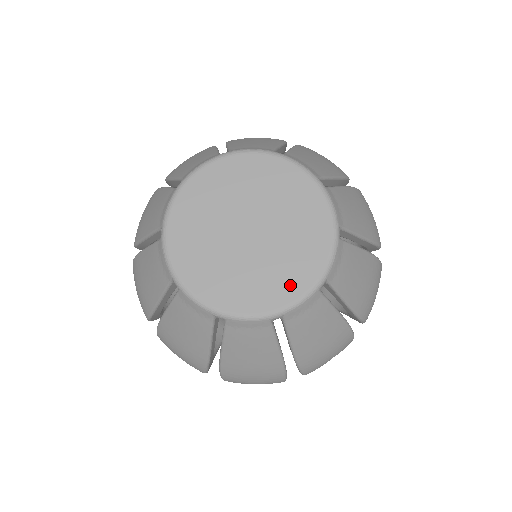
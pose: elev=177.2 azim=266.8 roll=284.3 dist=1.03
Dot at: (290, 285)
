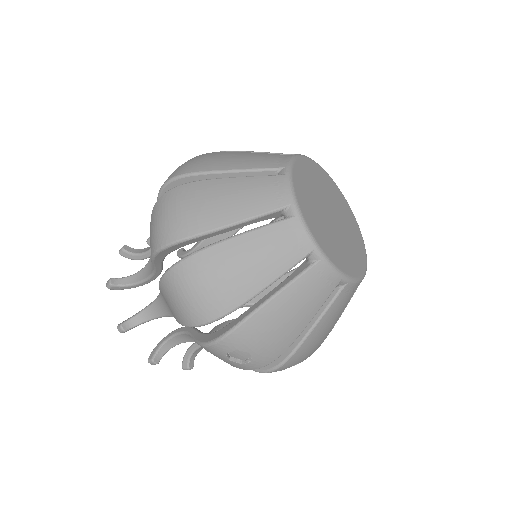
Dot at: (352, 266)
